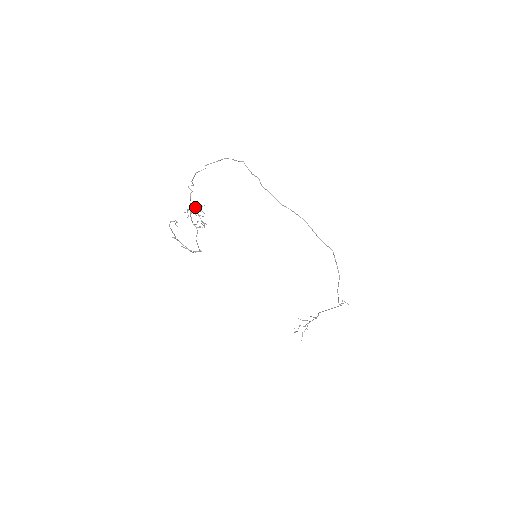
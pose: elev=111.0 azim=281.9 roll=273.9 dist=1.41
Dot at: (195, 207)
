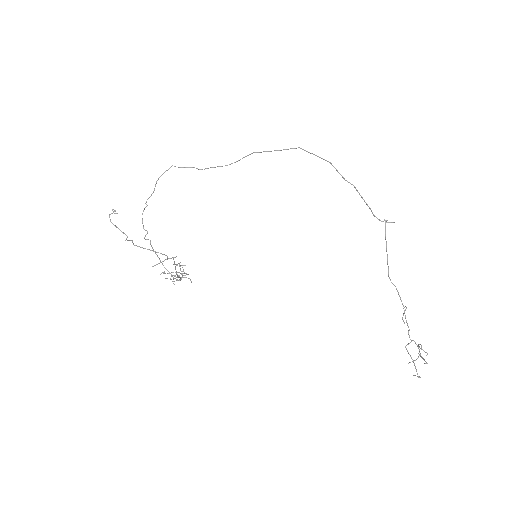
Dot at: (174, 276)
